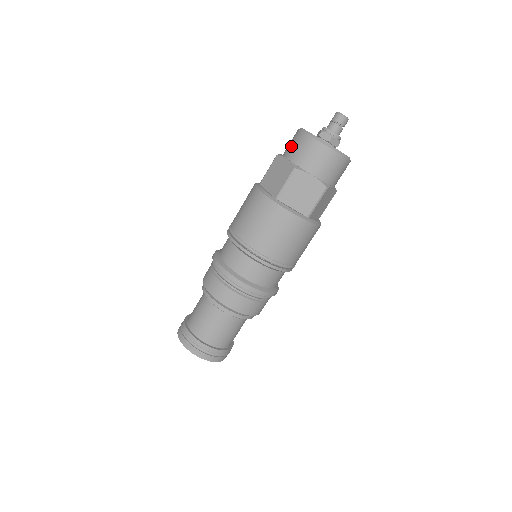
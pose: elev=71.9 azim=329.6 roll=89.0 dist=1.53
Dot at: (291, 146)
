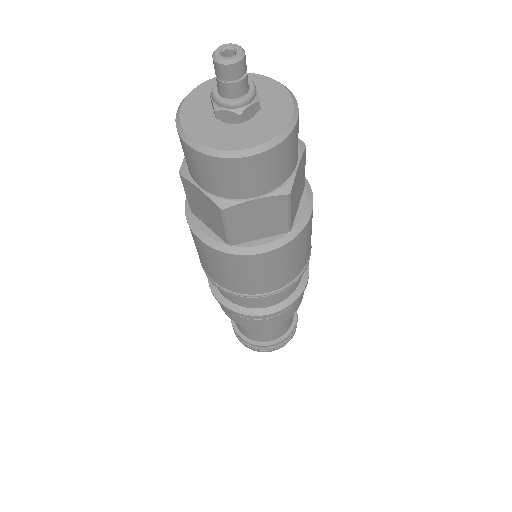
Dot at: occluded
